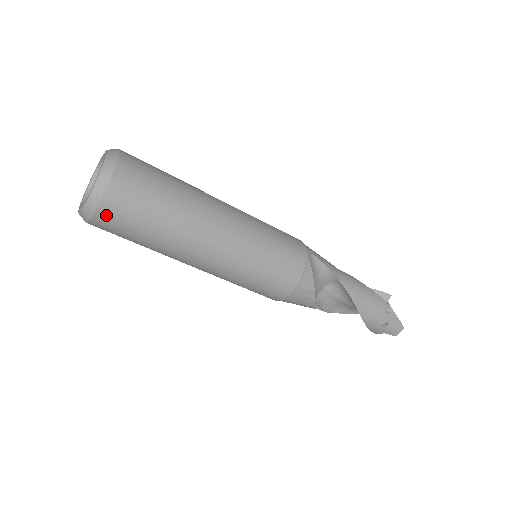
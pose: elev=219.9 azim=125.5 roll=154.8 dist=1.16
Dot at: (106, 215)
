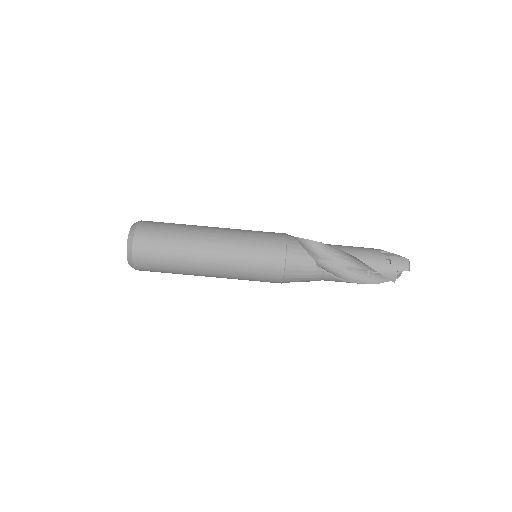
Dot at: (140, 242)
